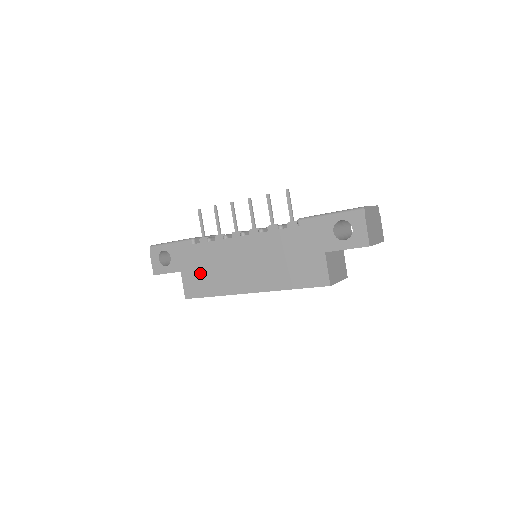
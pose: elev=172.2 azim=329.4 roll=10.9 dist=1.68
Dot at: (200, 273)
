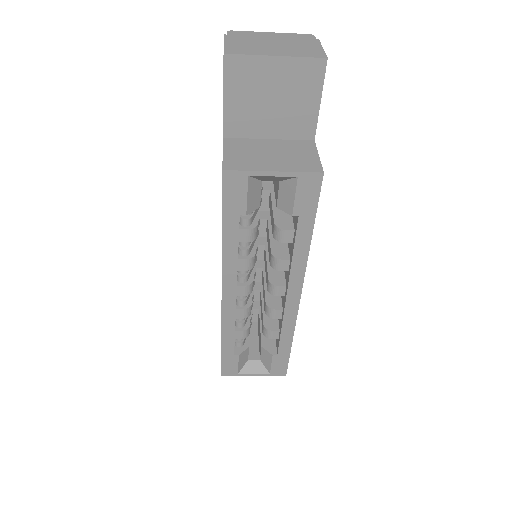
Dot at: occluded
